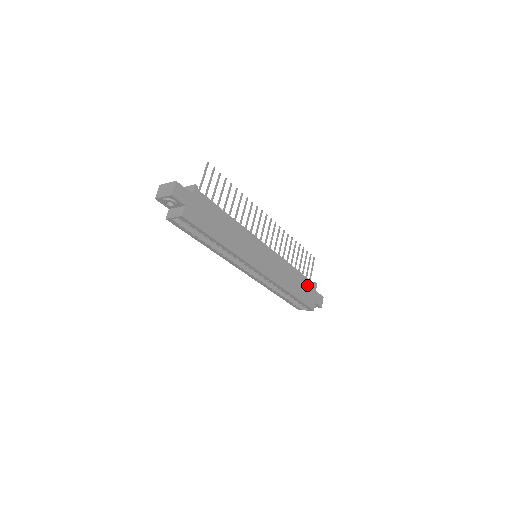
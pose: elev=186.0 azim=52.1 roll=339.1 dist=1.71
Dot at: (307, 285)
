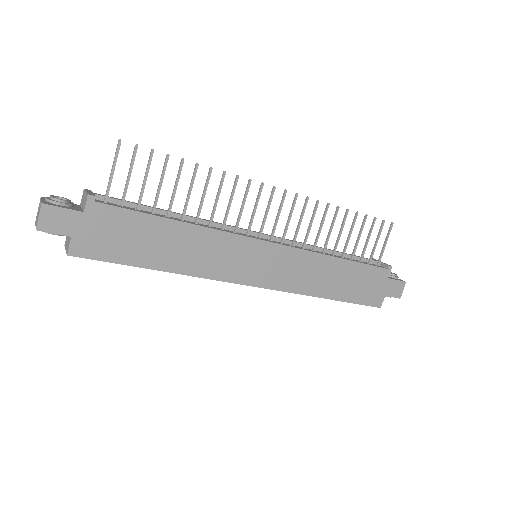
Dot at: (367, 275)
